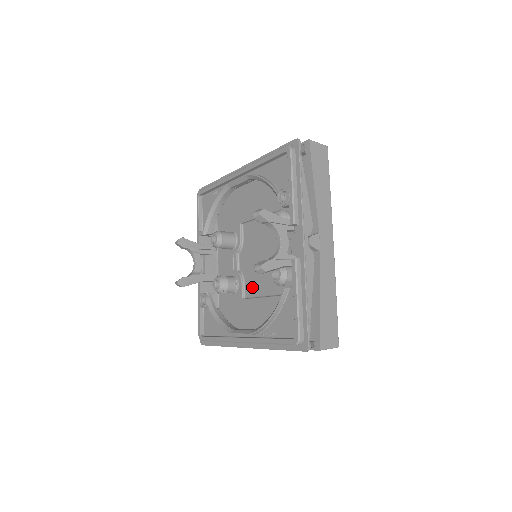
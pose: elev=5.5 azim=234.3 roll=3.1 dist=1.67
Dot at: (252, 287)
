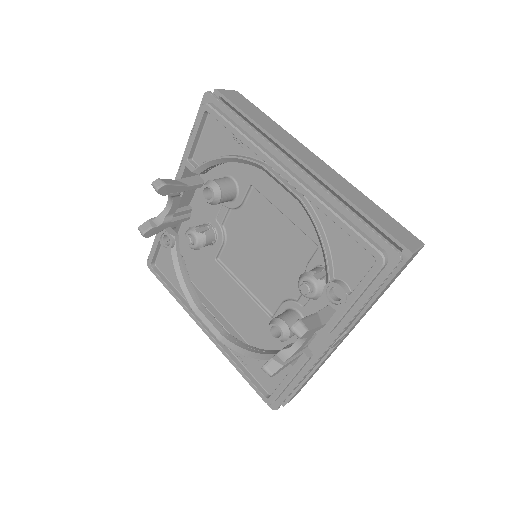
Dot at: (233, 260)
